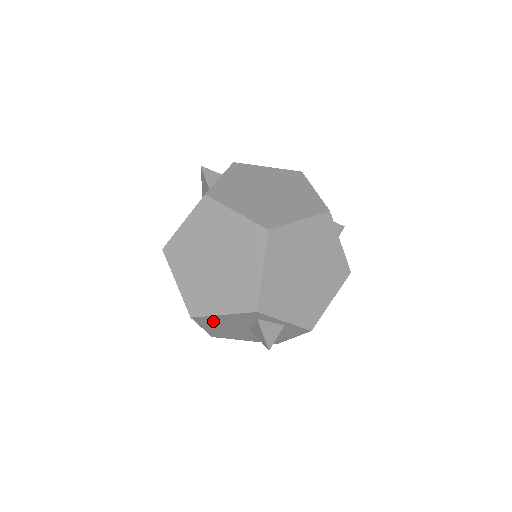
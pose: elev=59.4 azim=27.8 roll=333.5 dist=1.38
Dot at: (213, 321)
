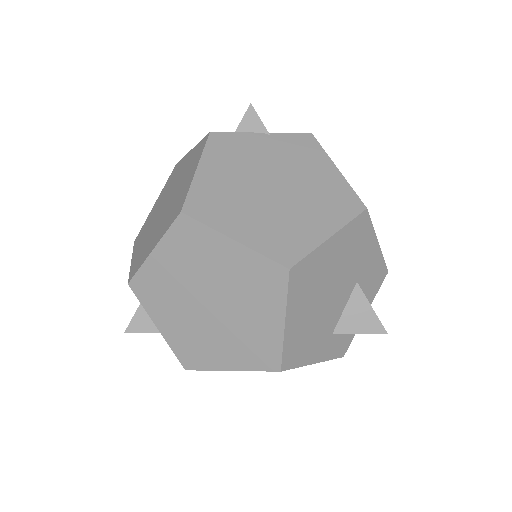
Dot at: occluded
